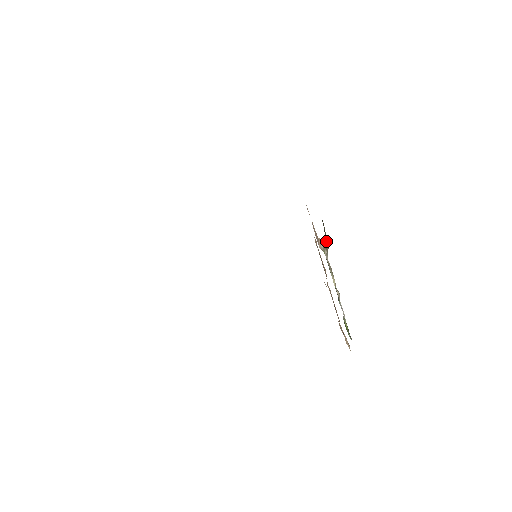
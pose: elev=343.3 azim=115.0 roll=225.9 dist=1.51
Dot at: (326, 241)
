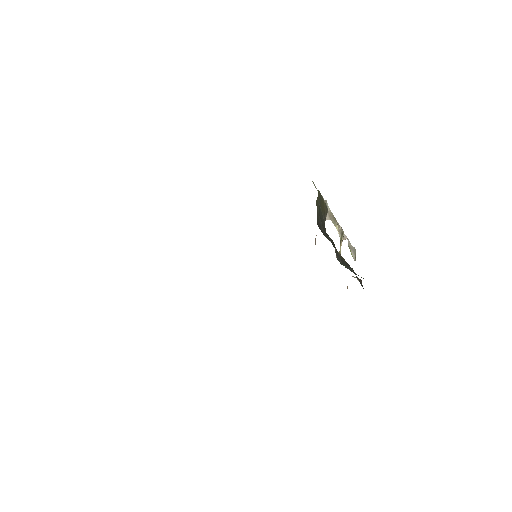
Dot at: (325, 217)
